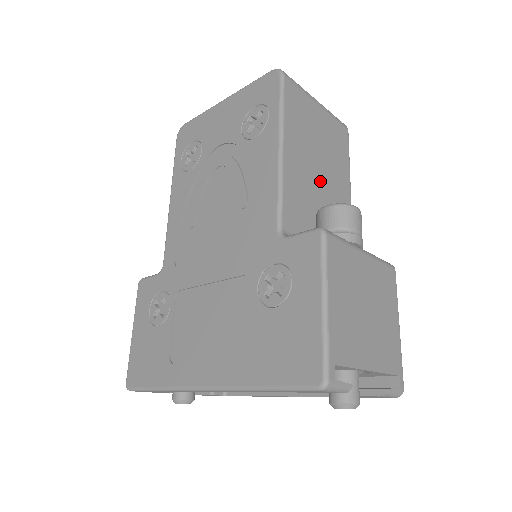
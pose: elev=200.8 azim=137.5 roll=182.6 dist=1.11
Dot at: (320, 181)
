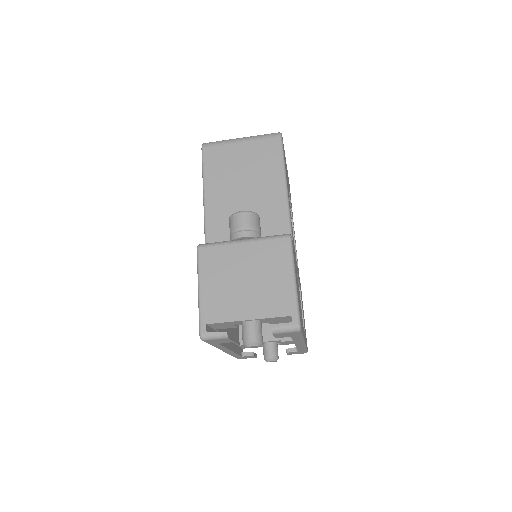
Dot at: (245, 197)
